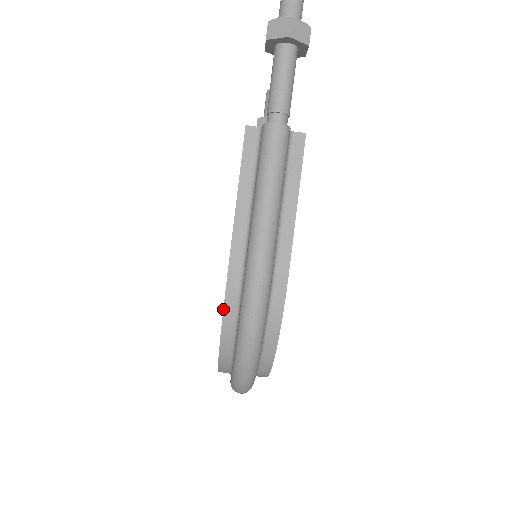
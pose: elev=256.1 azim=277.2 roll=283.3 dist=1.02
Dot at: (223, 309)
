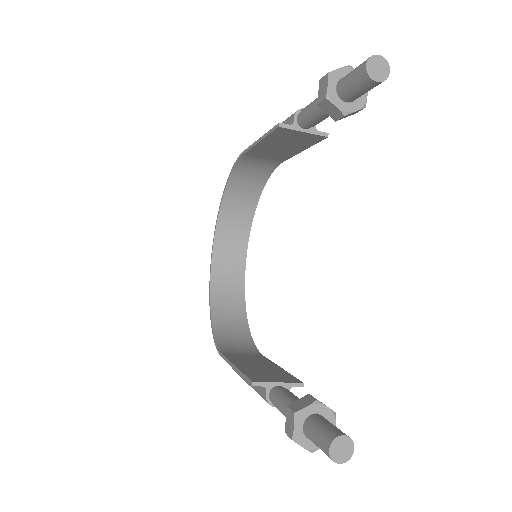
Dot at: (215, 345)
